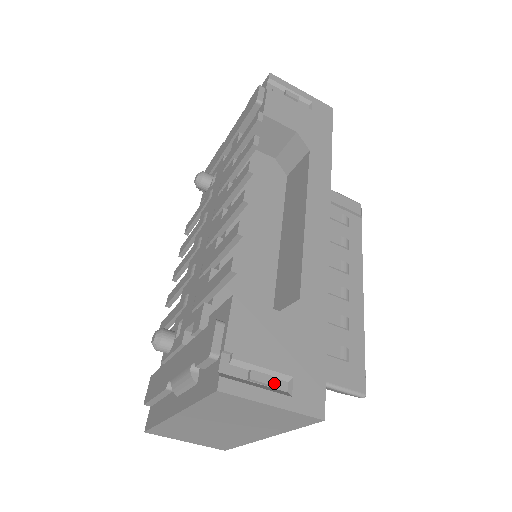
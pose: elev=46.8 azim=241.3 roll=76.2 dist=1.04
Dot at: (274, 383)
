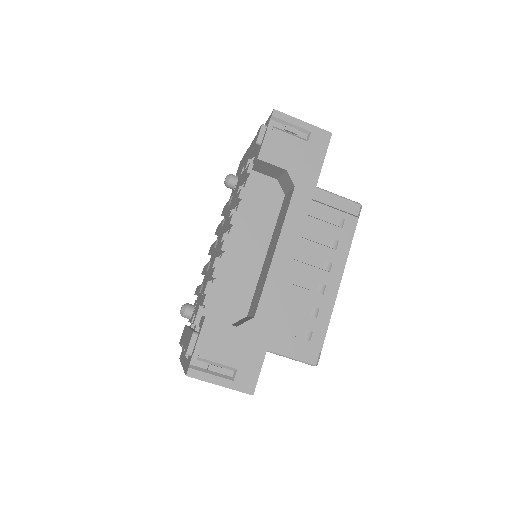
Dot at: (225, 371)
